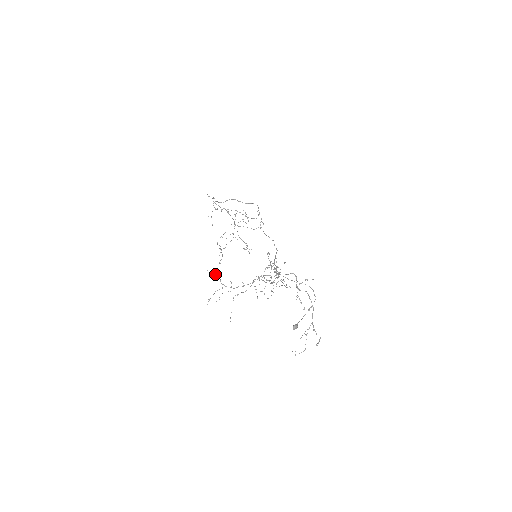
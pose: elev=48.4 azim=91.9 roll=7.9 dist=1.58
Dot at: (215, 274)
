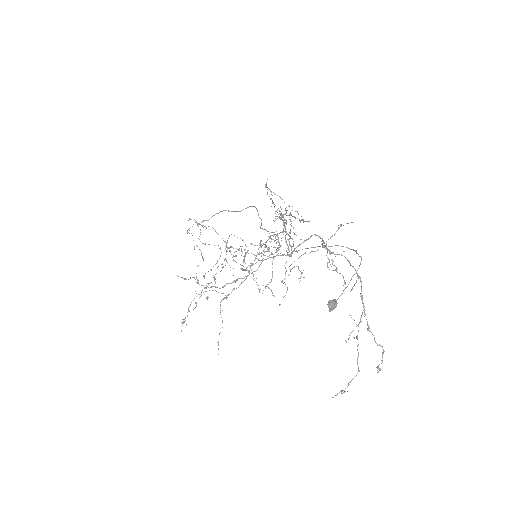
Dot at: (190, 277)
